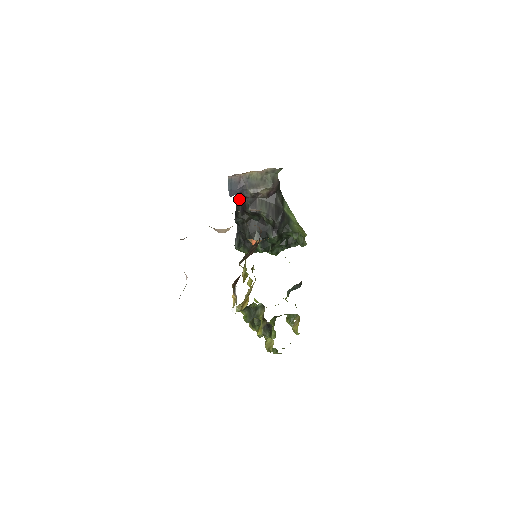
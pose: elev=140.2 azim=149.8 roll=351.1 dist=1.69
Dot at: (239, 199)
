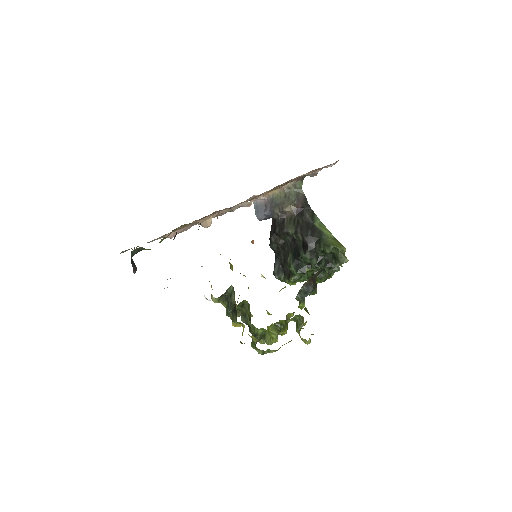
Dot at: (272, 225)
